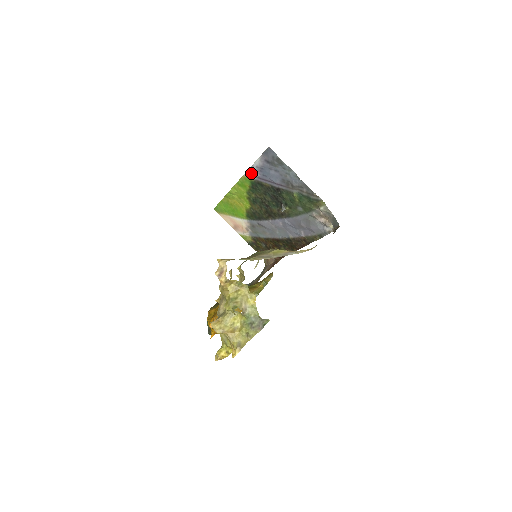
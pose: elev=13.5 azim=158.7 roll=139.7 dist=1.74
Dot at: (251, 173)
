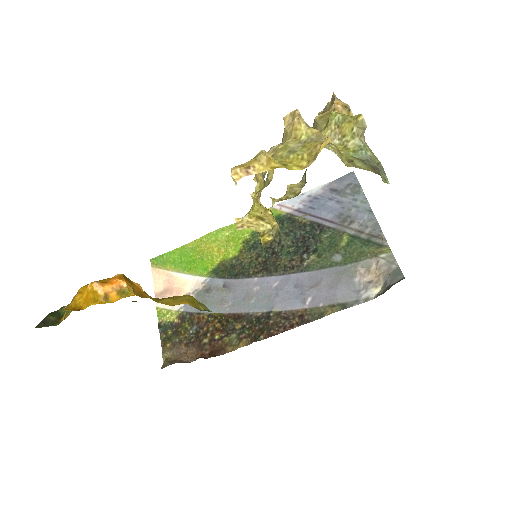
Dot at: (290, 204)
